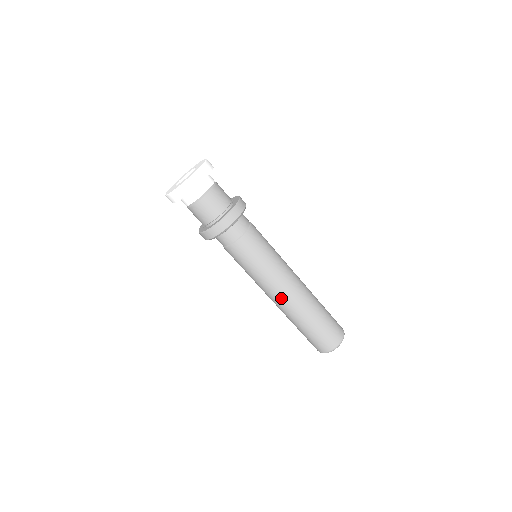
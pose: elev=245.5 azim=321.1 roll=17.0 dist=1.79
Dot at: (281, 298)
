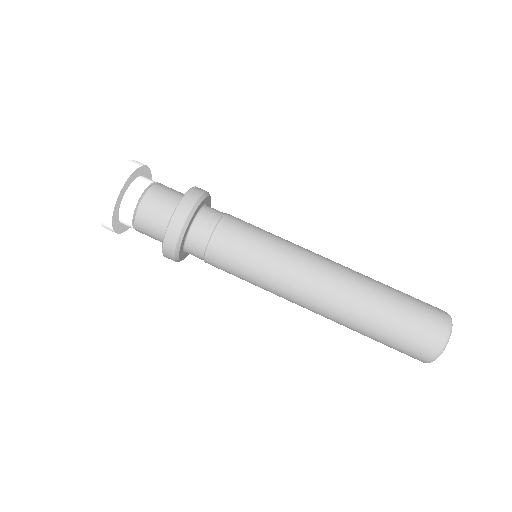
Dot at: (327, 268)
